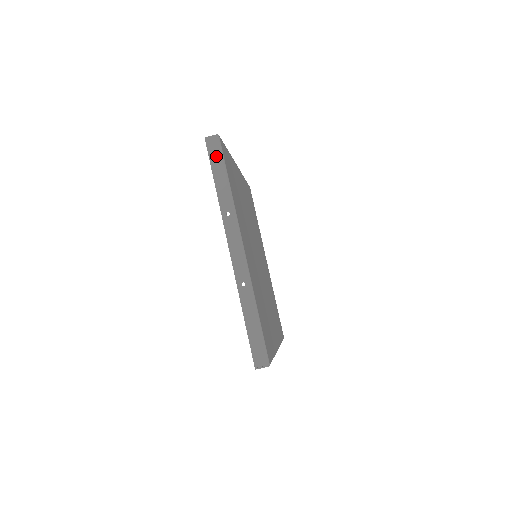
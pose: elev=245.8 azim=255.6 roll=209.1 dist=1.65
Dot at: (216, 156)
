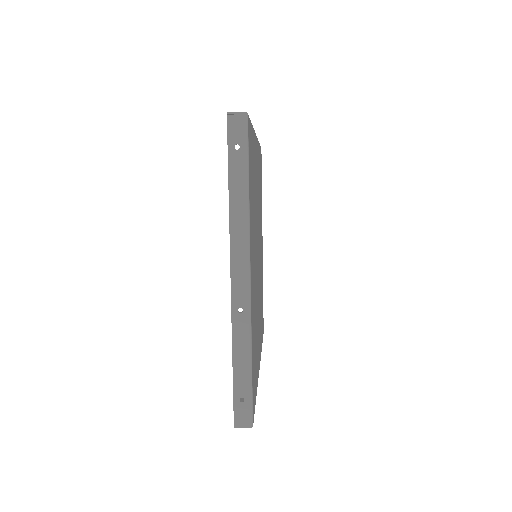
Dot at: occluded
